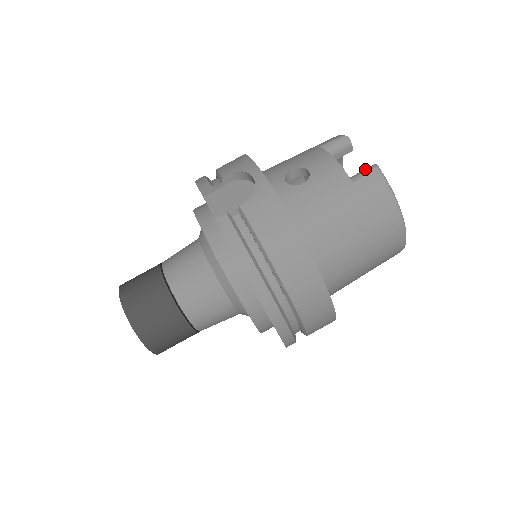
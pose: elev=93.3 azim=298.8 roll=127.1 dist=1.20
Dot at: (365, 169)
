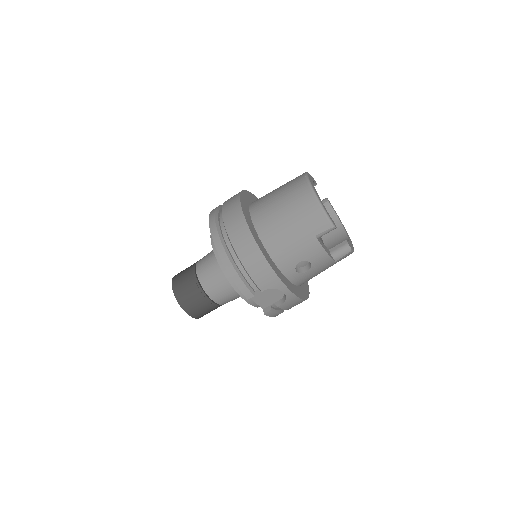
Dot at: (343, 252)
